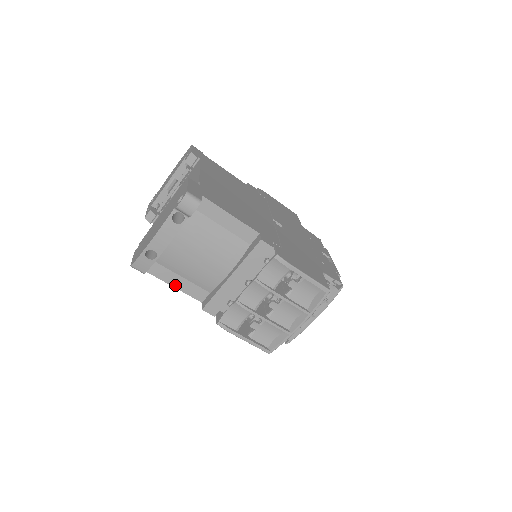
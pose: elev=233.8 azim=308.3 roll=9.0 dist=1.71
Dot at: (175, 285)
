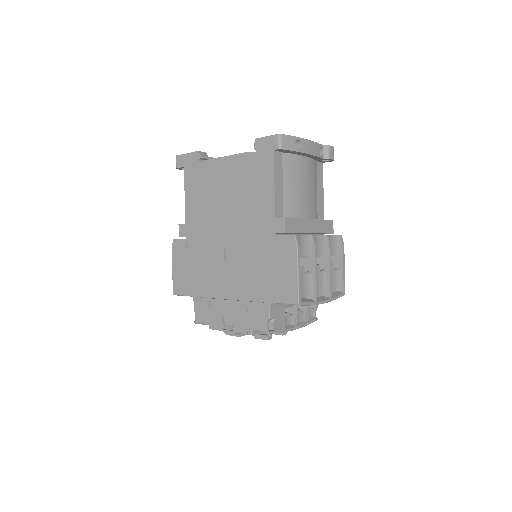
Dot at: (276, 184)
